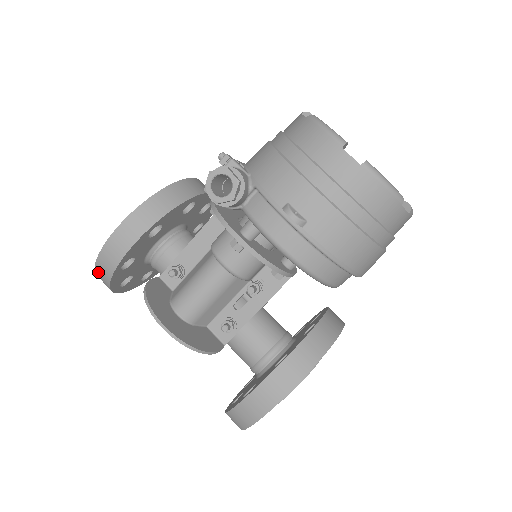
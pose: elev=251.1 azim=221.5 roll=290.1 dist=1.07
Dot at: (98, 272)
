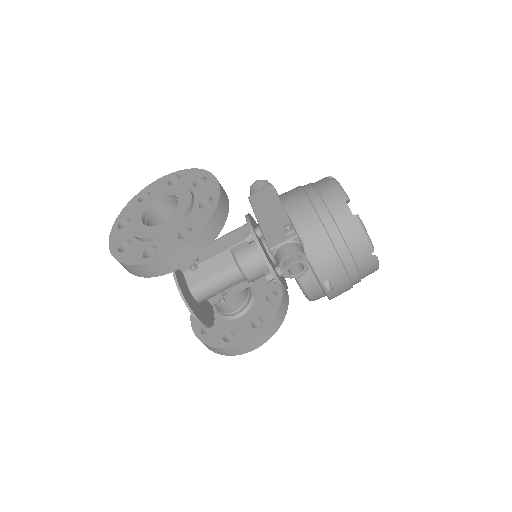
Dot at: (130, 268)
